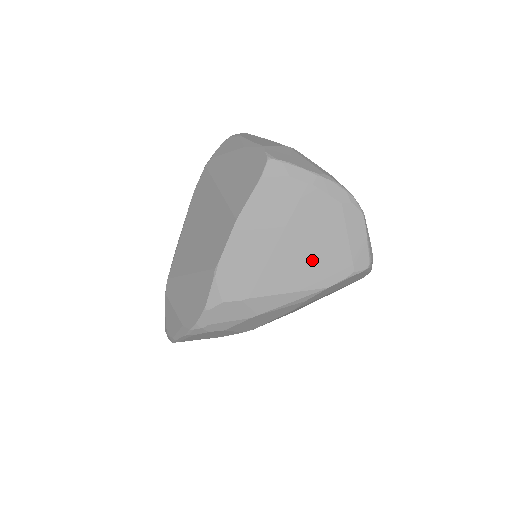
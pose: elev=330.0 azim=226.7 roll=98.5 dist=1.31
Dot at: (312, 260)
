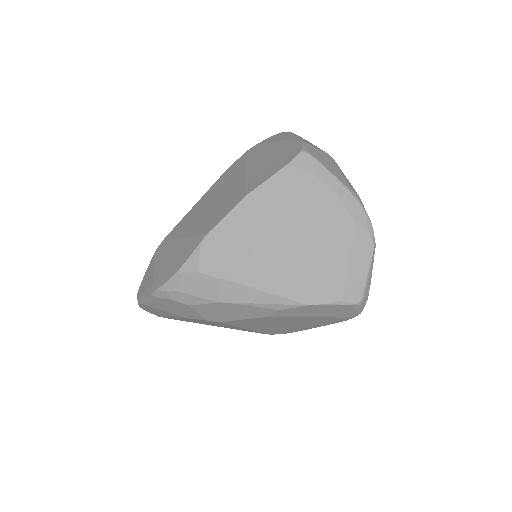
Dot at: (303, 269)
